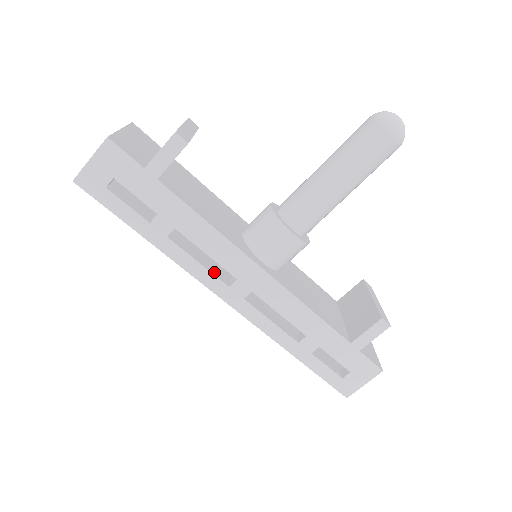
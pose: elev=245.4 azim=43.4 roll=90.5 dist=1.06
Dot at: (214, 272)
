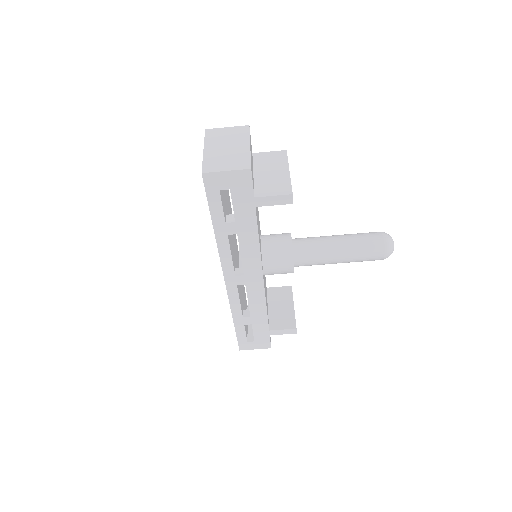
Dot at: (233, 263)
